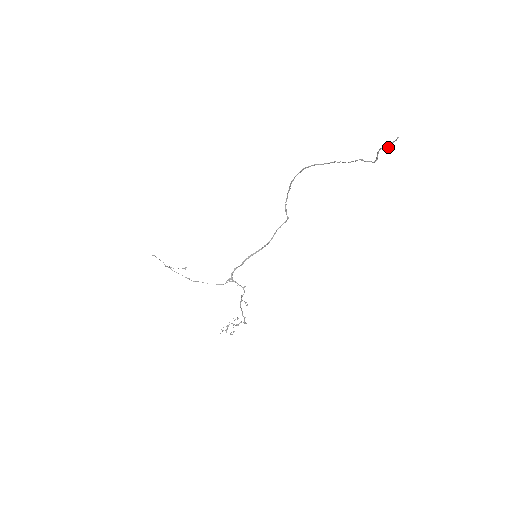
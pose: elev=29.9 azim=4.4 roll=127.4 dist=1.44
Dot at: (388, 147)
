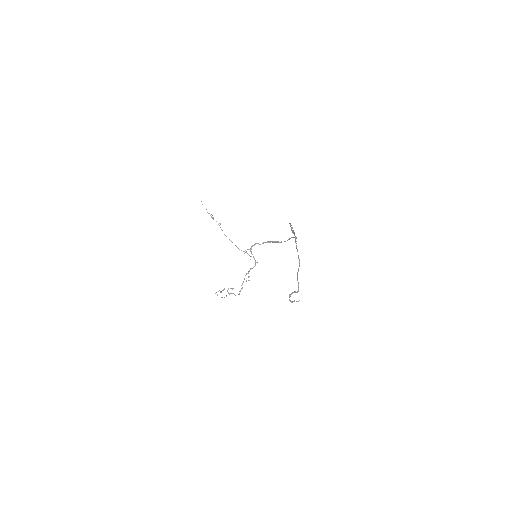
Dot at: (290, 301)
